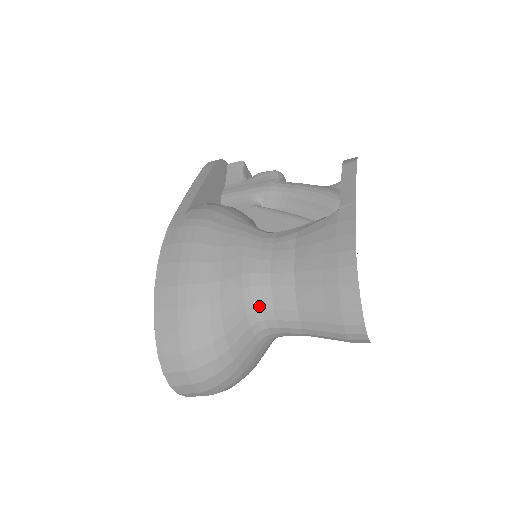
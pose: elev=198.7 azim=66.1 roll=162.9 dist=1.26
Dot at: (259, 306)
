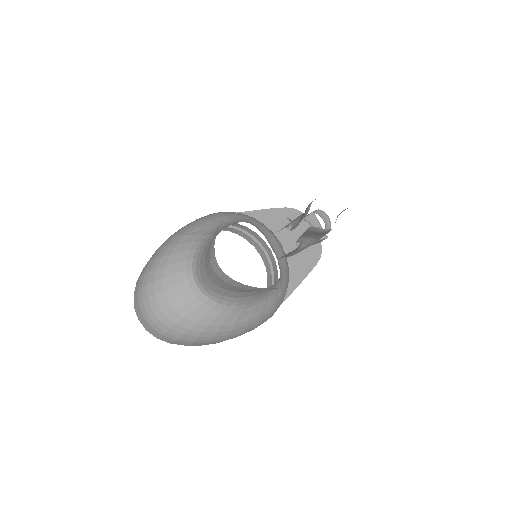
Dot at: (197, 254)
